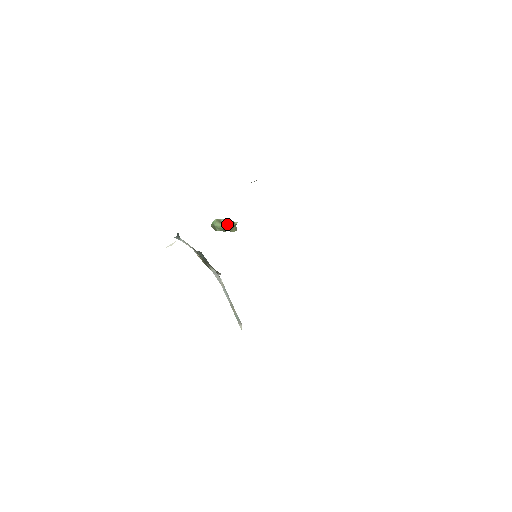
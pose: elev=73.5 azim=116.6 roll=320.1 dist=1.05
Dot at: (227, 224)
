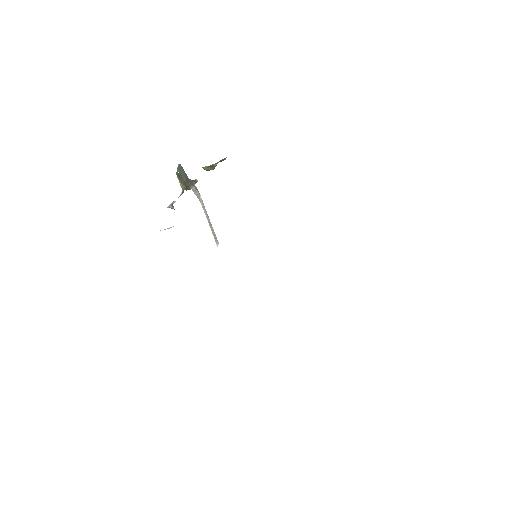
Dot at: (217, 163)
